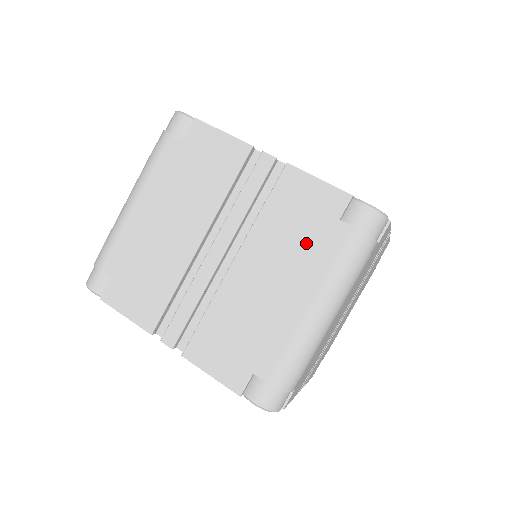
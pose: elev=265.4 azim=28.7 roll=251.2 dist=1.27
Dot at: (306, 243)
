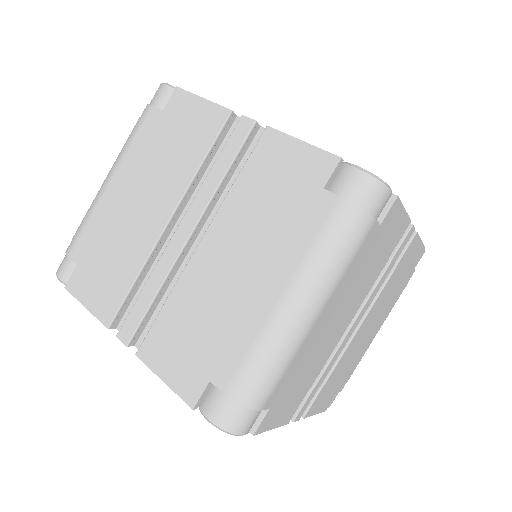
Dot at: (282, 218)
